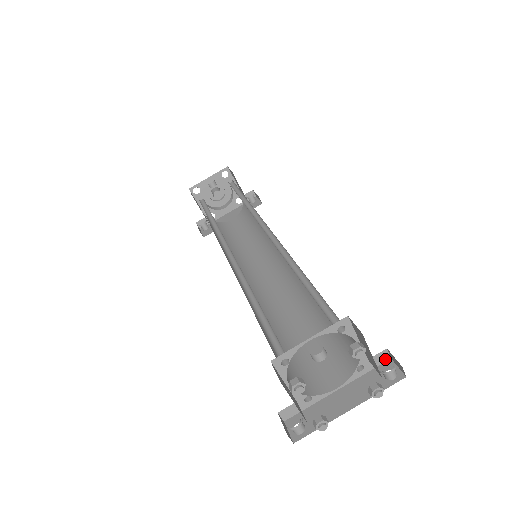
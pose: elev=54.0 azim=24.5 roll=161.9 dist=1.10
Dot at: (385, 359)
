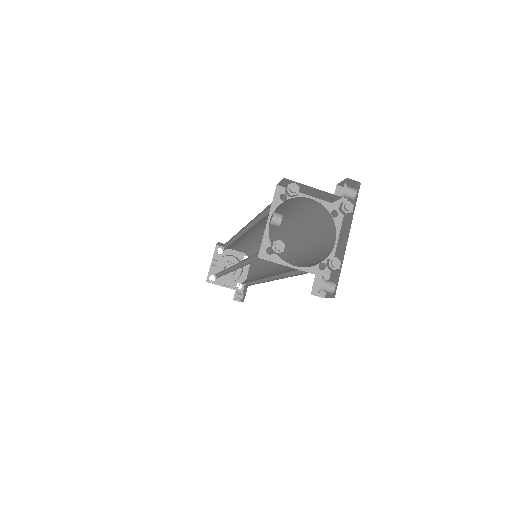
Dot at: occluded
